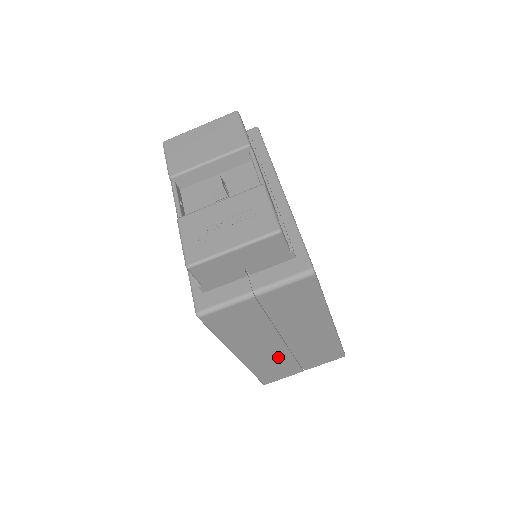
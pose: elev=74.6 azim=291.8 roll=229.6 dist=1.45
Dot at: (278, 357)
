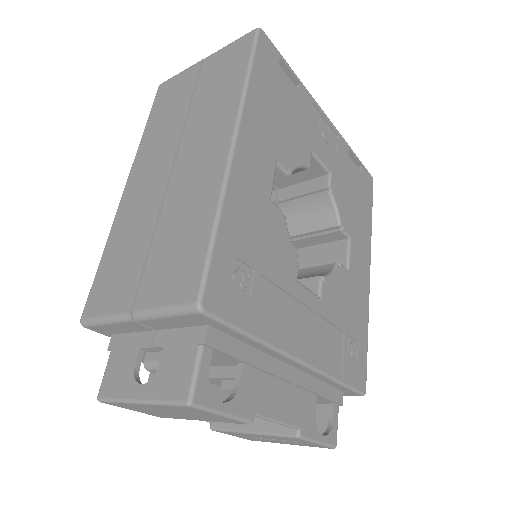
Dot at: occluded
